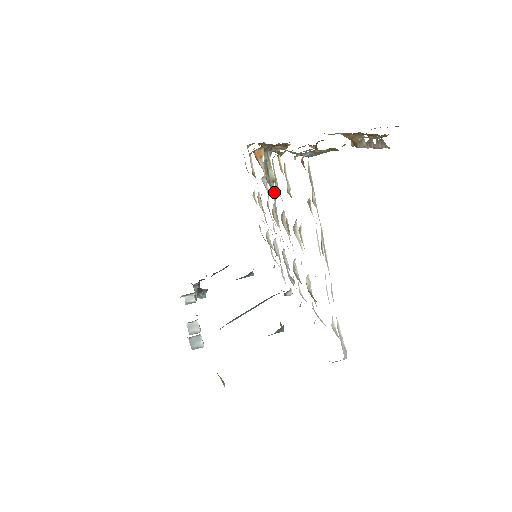
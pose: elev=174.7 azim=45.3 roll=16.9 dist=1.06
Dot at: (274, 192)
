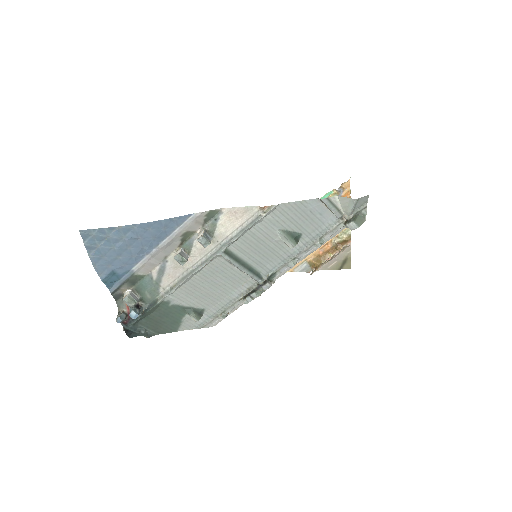
Dot at: occluded
